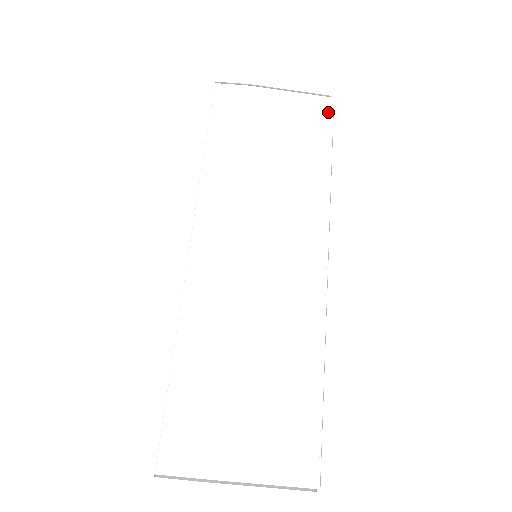
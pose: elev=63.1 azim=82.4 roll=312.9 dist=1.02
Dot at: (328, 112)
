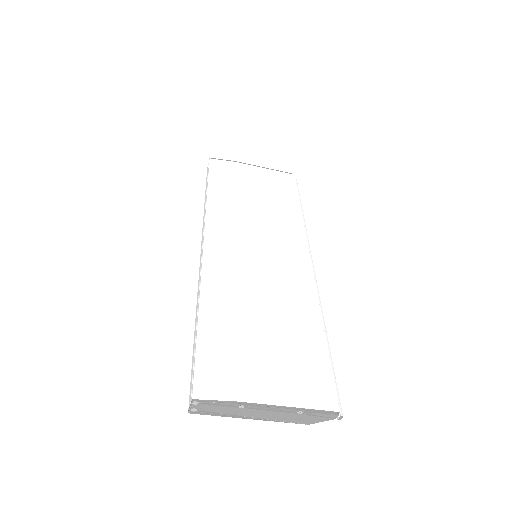
Dot at: (293, 181)
